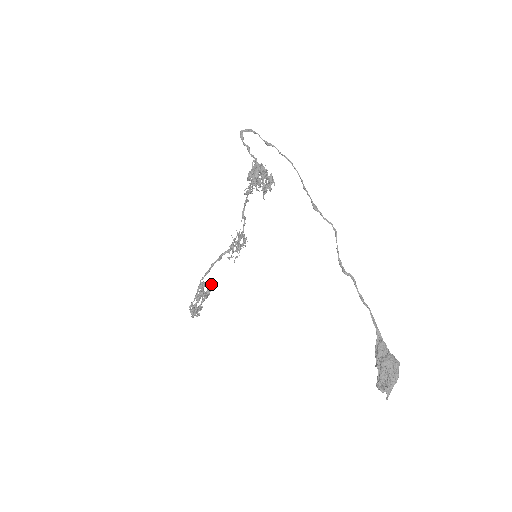
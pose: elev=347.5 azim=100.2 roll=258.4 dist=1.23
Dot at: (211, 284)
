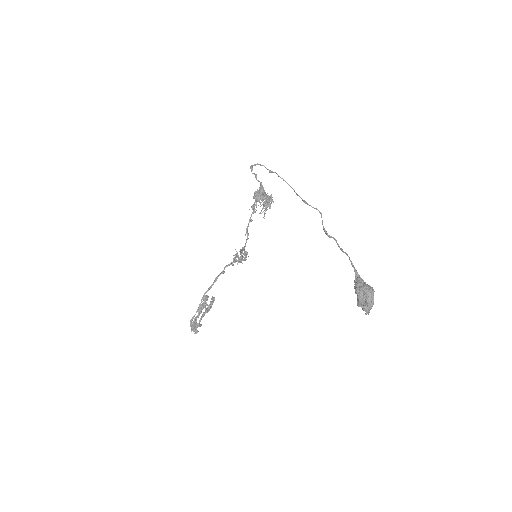
Dot at: (213, 298)
